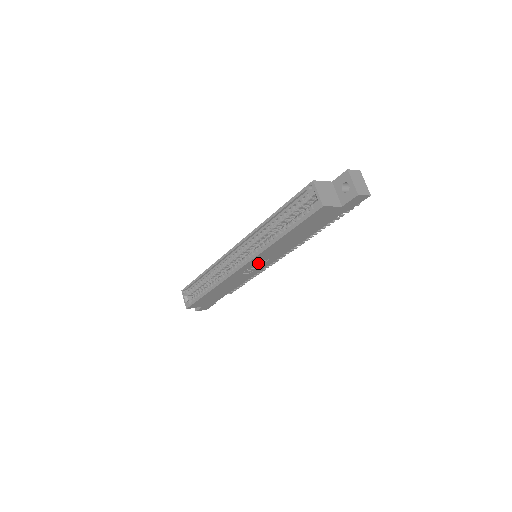
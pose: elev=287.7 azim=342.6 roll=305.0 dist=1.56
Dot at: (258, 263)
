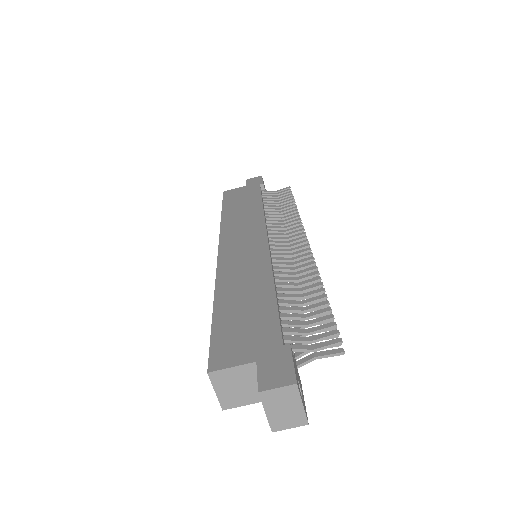
Dot at: occluded
